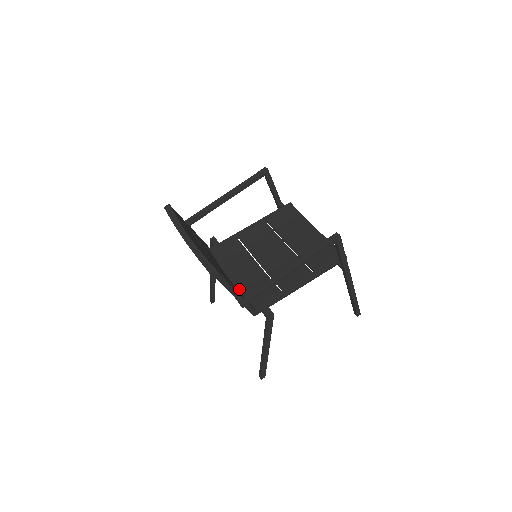
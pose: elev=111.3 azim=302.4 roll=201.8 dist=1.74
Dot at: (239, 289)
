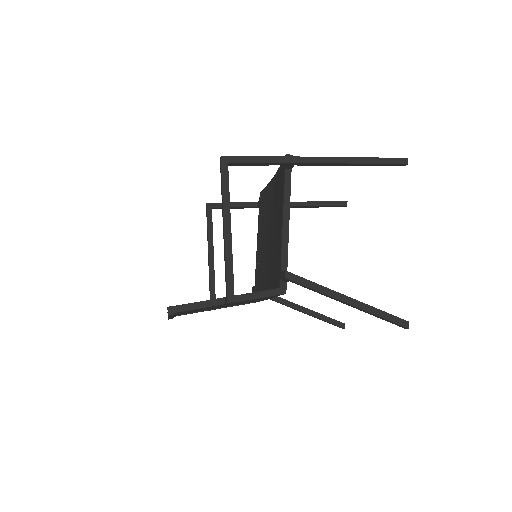
Dot at: occluded
